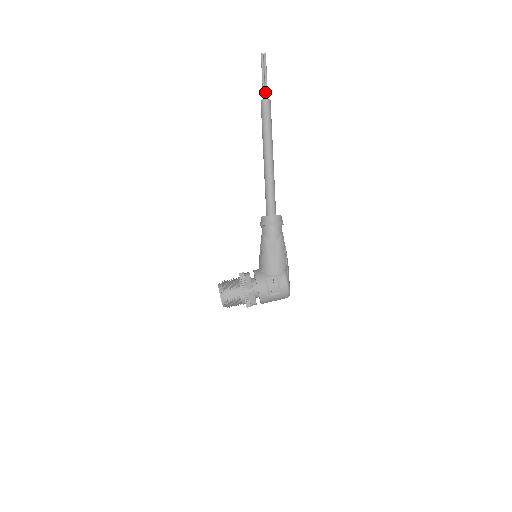
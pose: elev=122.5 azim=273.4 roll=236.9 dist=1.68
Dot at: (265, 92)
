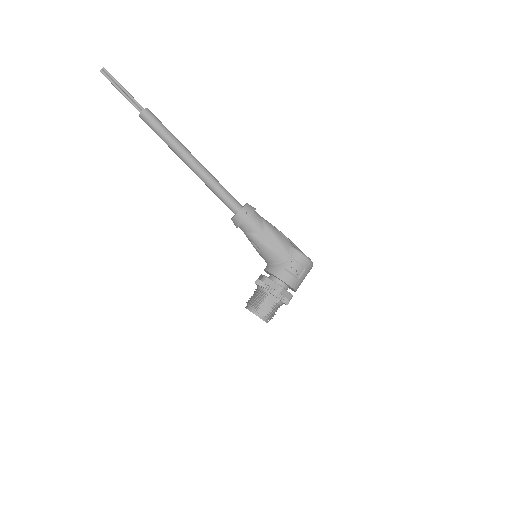
Dot at: (136, 104)
